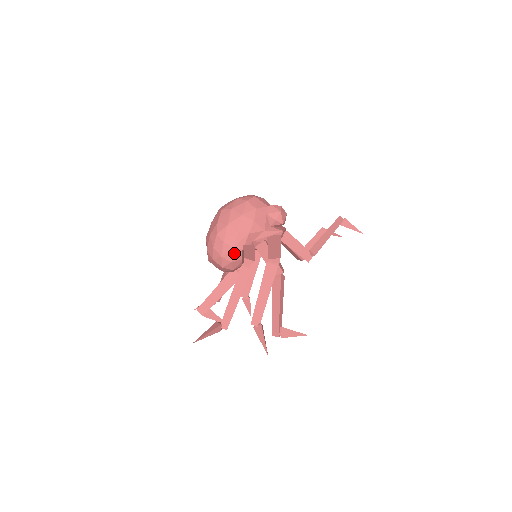
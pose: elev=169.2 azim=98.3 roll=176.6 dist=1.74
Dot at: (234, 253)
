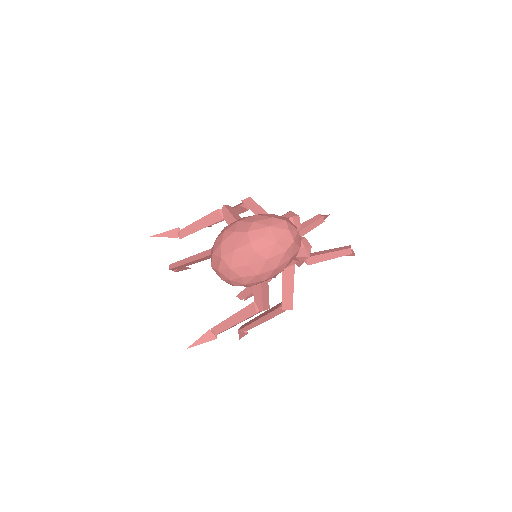
Dot at: occluded
